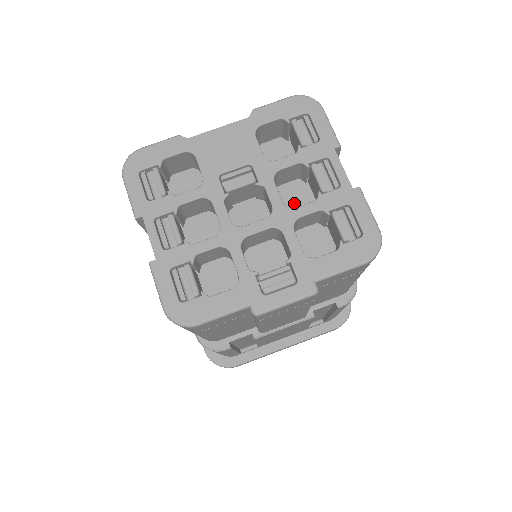
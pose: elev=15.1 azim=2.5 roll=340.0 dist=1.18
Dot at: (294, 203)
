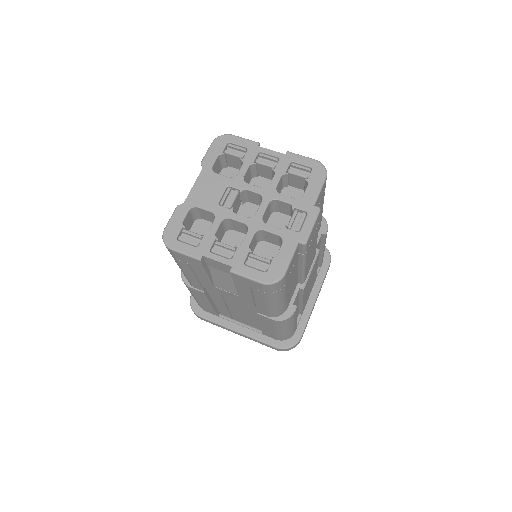
Dot at: occluded
